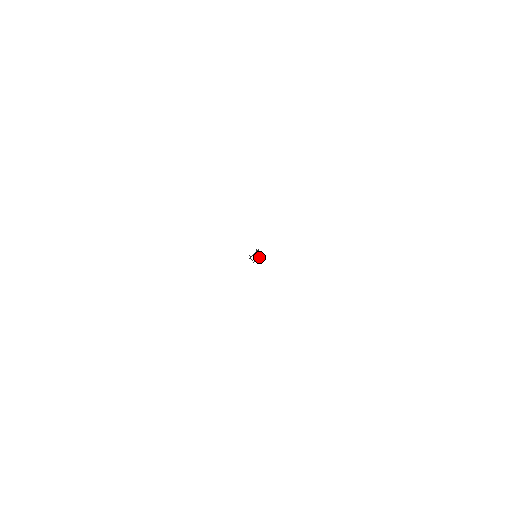
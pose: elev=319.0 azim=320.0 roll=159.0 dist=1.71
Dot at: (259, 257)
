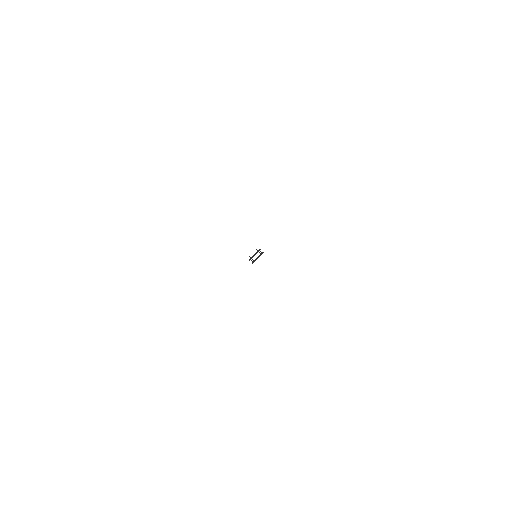
Dot at: occluded
